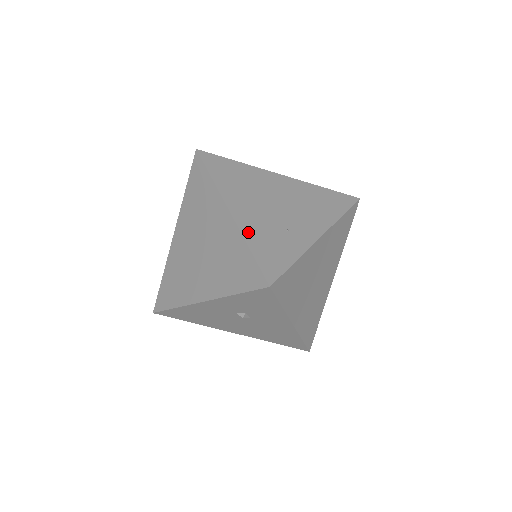
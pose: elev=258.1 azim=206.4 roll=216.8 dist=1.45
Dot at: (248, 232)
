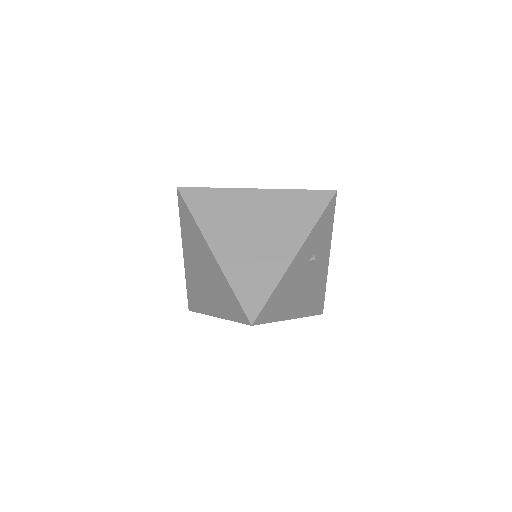
Dot at: occluded
